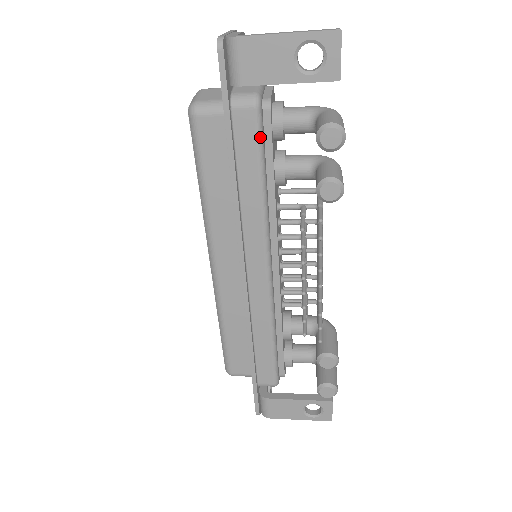
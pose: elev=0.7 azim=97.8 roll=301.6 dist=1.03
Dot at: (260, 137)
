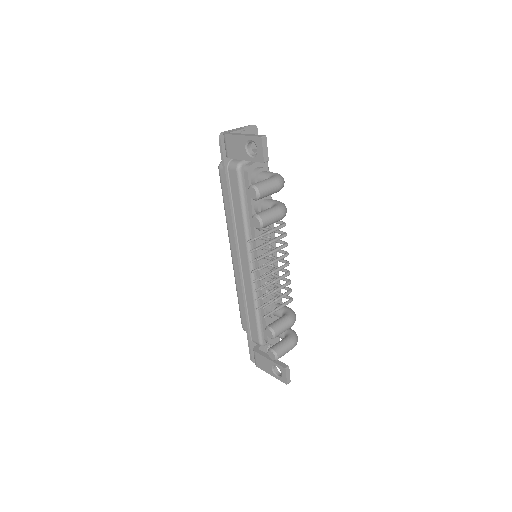
Dot at: (240, 186)
